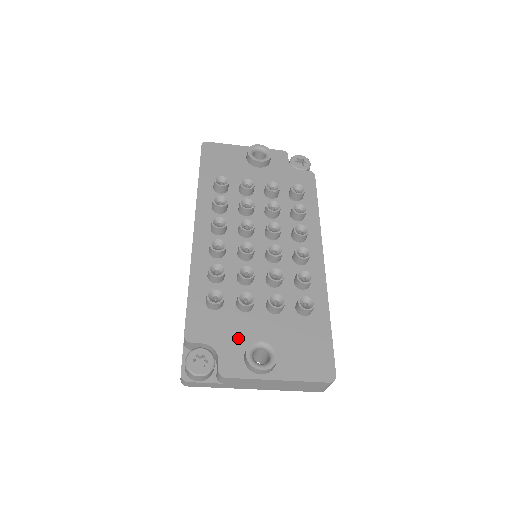
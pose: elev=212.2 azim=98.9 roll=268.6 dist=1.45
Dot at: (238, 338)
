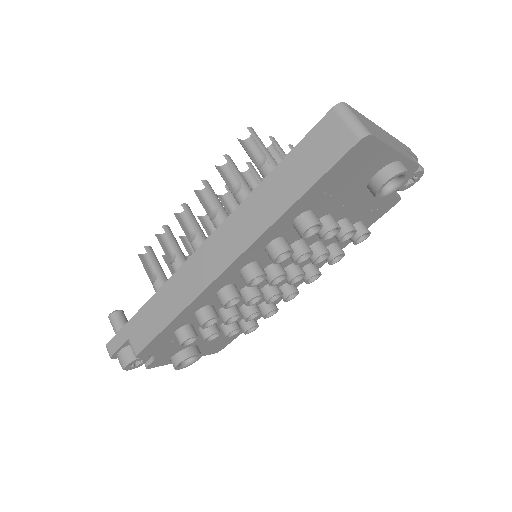
Dot at: (180, 347)
